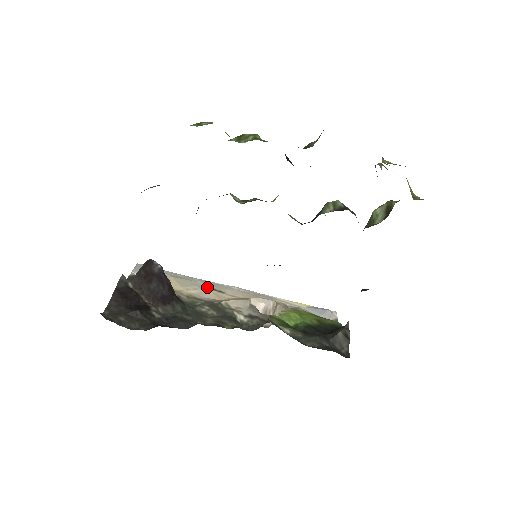
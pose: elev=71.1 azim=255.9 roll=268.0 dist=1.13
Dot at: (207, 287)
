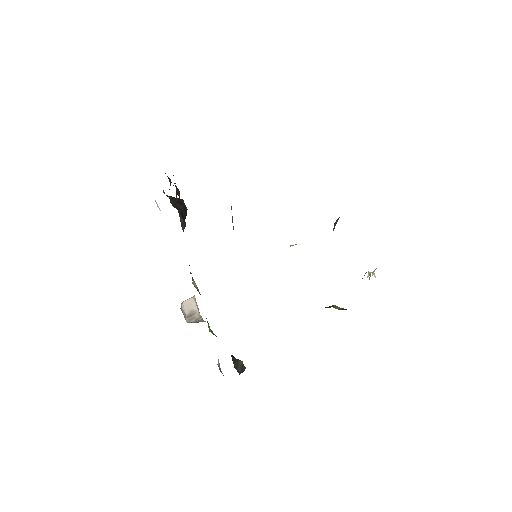
Dot at: occluded
